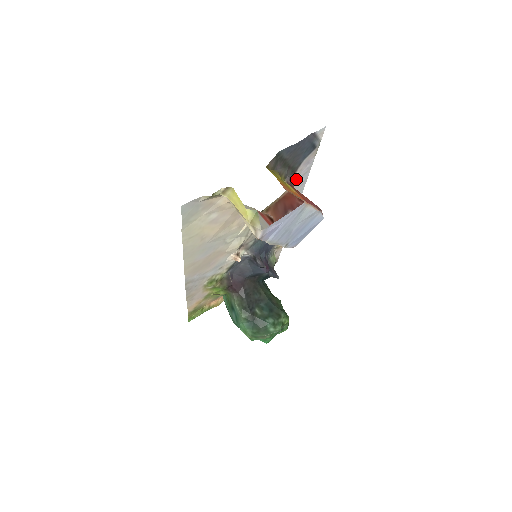
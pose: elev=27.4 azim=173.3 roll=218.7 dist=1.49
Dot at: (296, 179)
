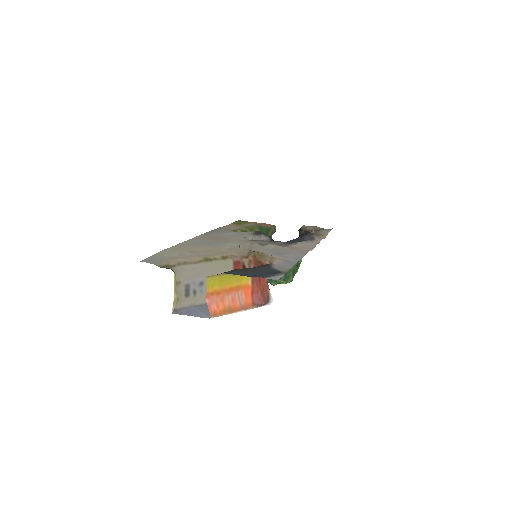
Dot at: (281, 260)
